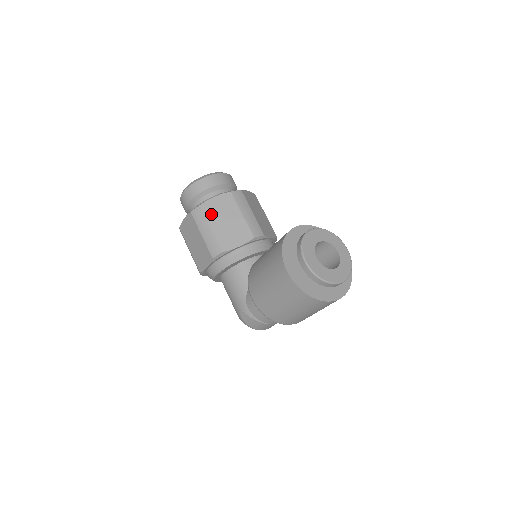
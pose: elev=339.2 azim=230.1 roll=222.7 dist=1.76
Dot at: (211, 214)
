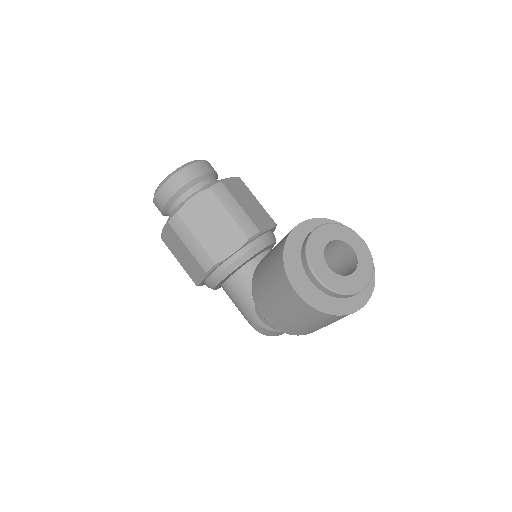
Dot at: (192, 221)
